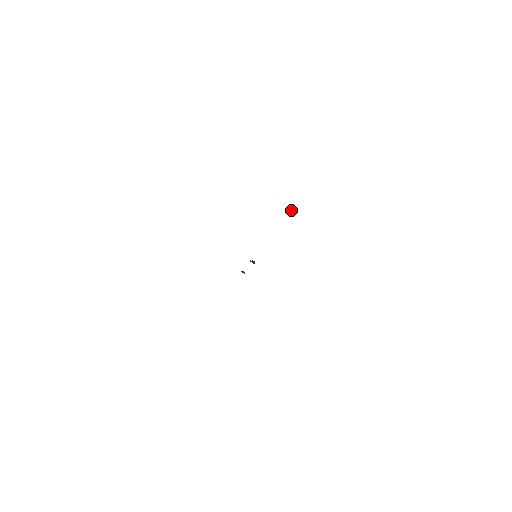
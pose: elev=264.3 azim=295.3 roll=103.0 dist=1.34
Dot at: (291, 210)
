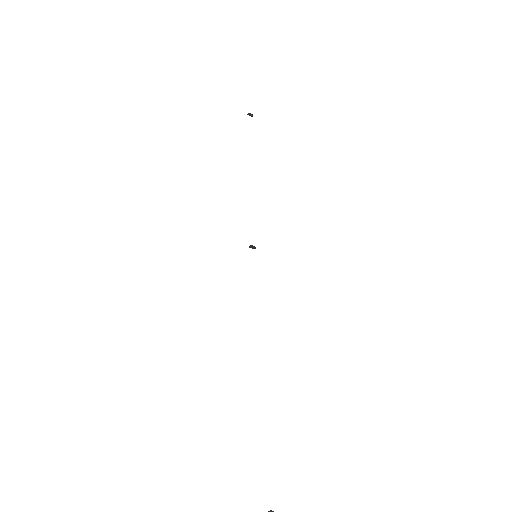
Dot at: out of frame
